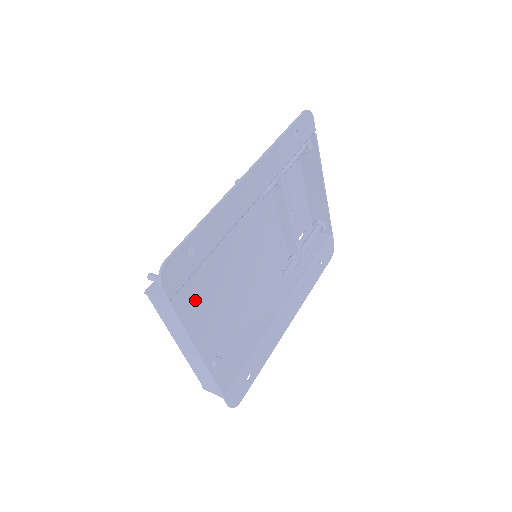
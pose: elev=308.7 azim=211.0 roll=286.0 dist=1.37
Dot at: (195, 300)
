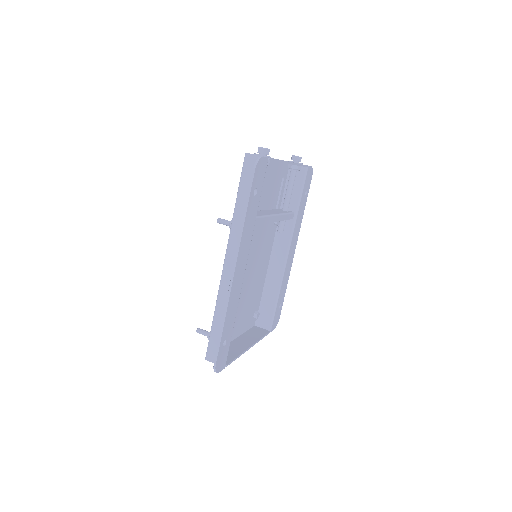
Dot at: occluded
